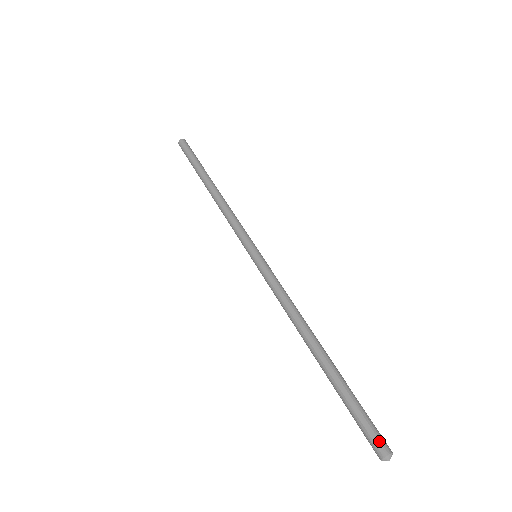
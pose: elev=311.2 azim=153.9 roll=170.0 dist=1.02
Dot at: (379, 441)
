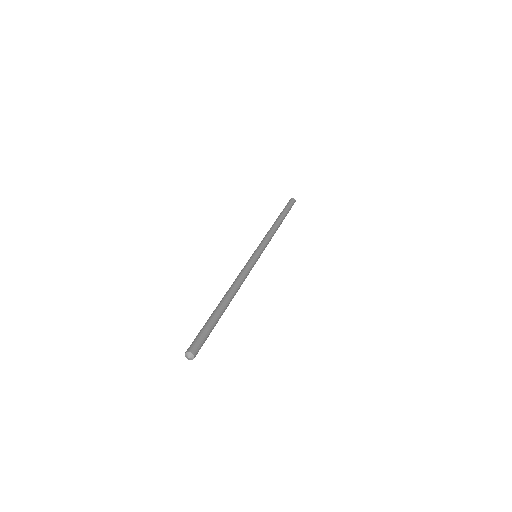
Dot at: (197, 347)
